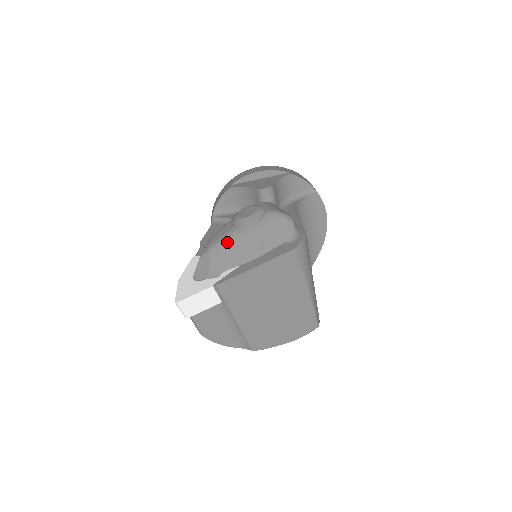
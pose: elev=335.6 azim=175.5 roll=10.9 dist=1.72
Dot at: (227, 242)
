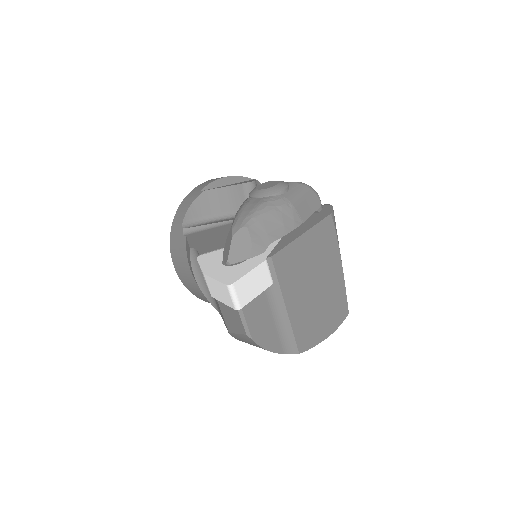
Dot at: (265, 211)
